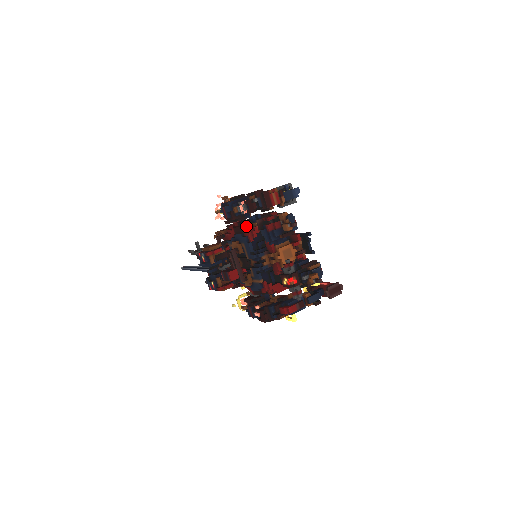
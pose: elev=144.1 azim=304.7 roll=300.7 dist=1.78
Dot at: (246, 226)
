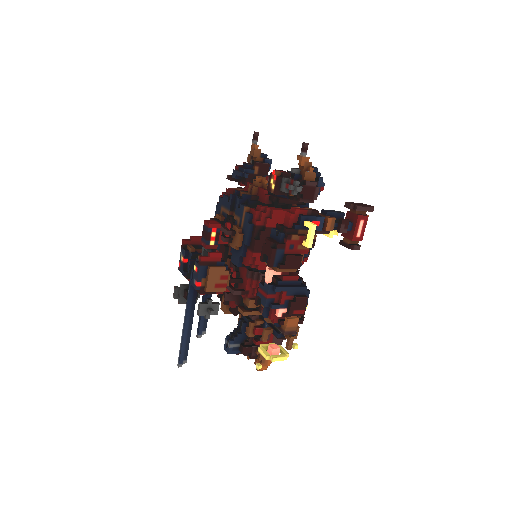
Dot at: occluded
